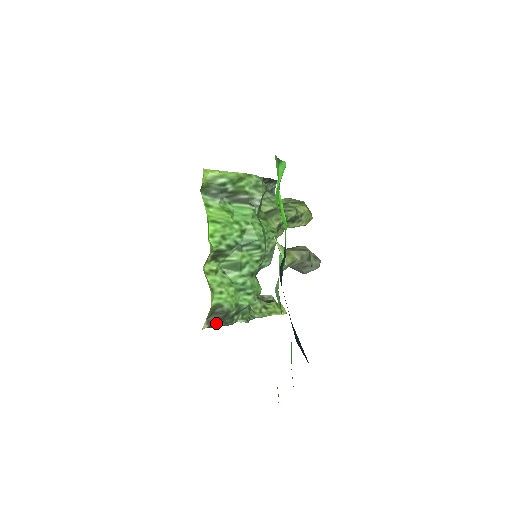
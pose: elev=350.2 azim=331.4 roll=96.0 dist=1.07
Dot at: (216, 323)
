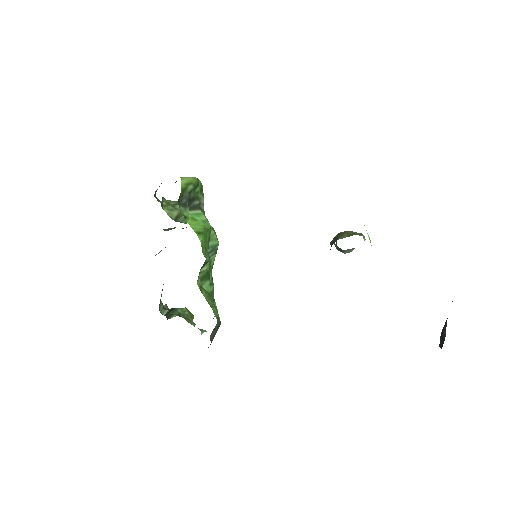
Dot at: (212, 339)
